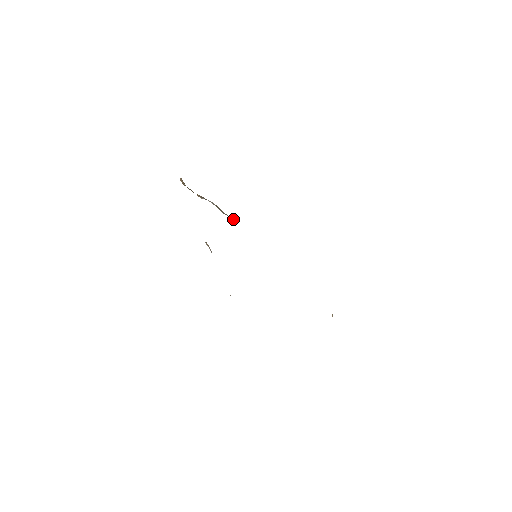
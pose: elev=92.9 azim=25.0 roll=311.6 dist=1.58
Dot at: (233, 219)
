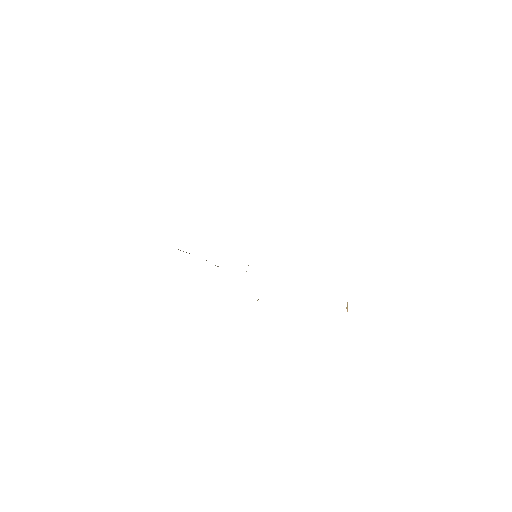
Dot at: occluded
